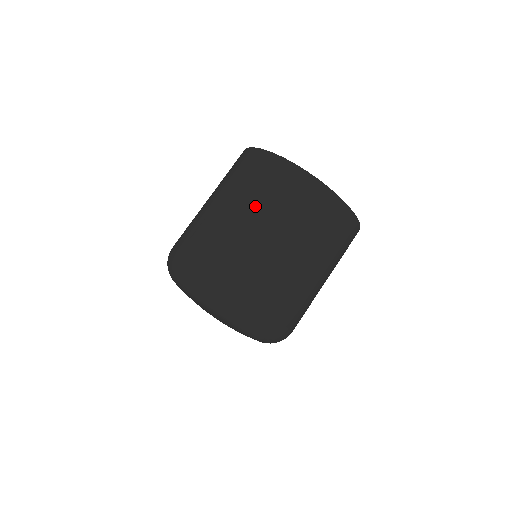
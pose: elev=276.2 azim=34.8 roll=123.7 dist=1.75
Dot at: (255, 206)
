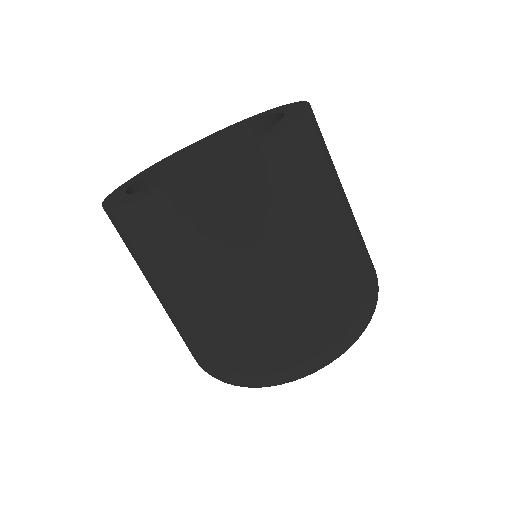
Dot at: (176, 283)
